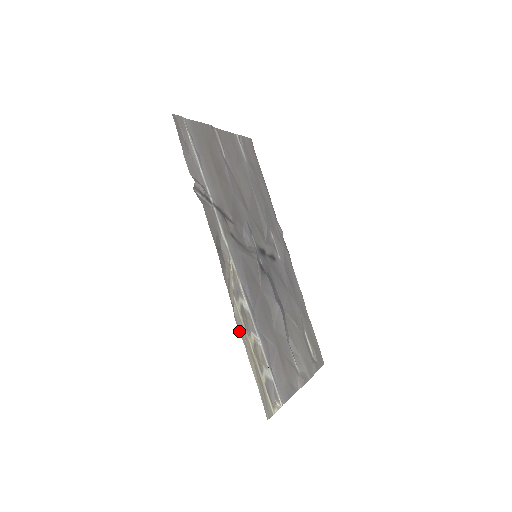
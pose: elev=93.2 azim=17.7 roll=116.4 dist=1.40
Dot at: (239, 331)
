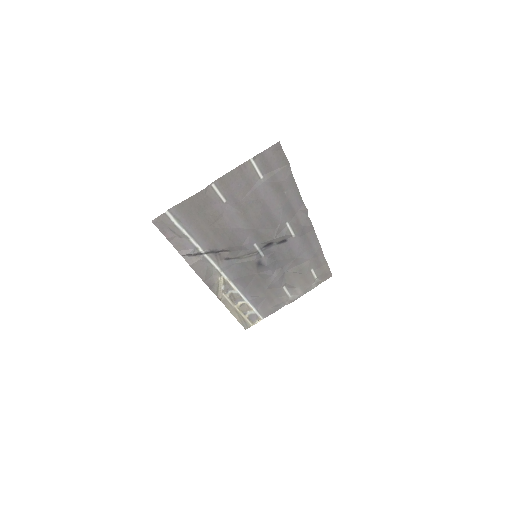
Dot at: (226, 306)
